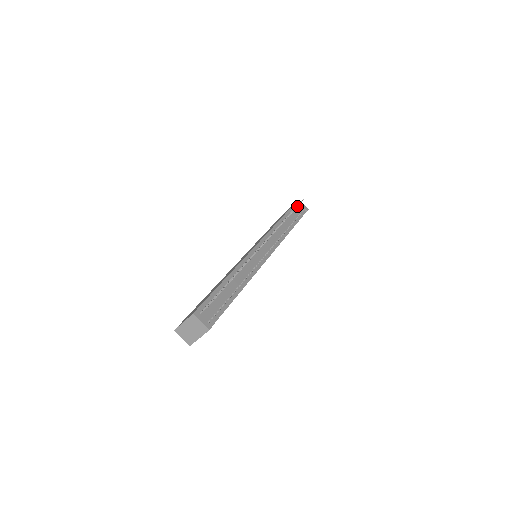
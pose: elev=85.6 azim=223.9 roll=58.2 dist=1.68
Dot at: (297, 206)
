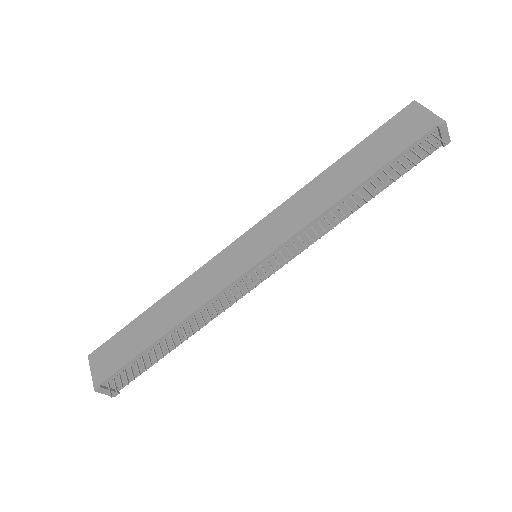
Dot at: (408, 169)
